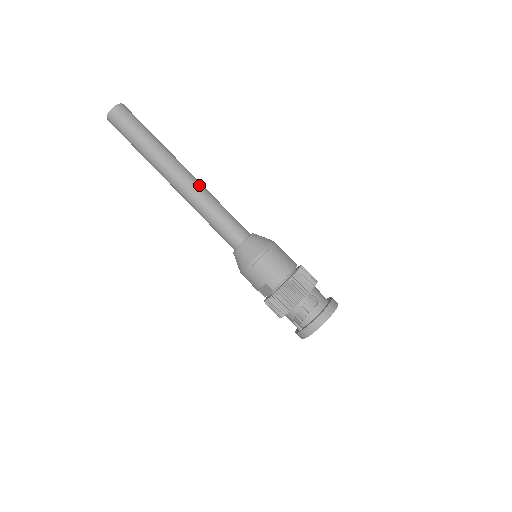
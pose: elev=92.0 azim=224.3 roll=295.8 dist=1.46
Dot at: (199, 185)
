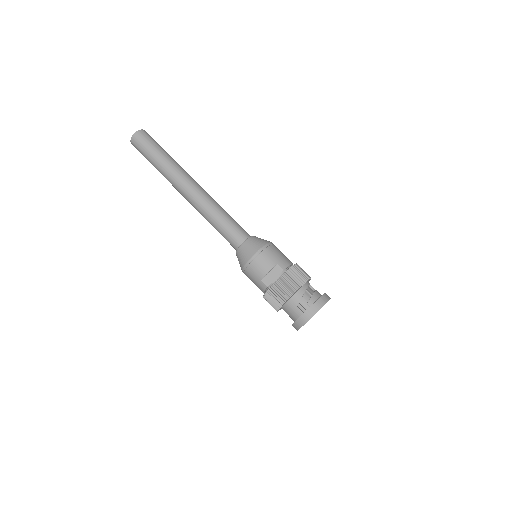
Dot at: occluded
